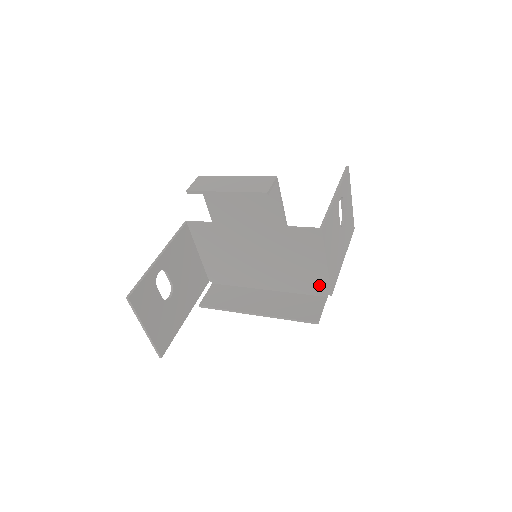
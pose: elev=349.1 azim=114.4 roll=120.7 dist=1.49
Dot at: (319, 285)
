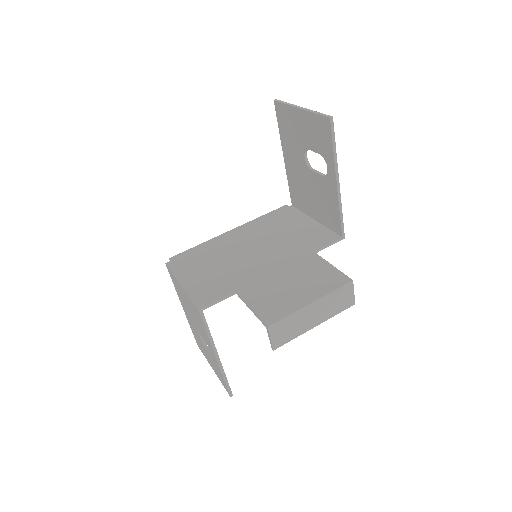
Dot at: (292, 215)
